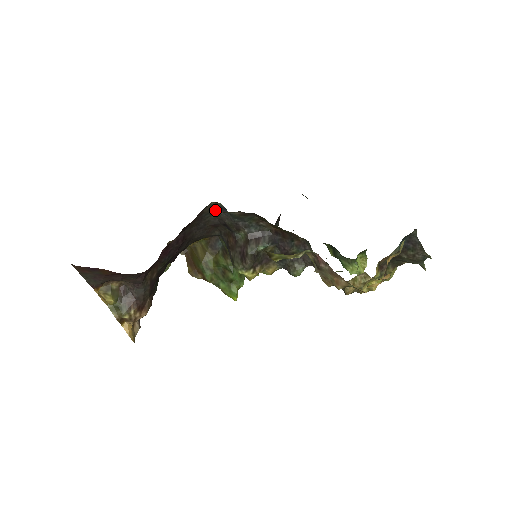
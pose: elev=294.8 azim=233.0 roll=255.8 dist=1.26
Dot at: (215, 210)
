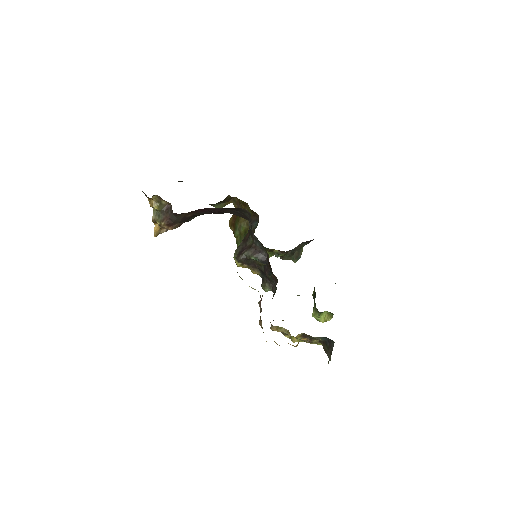
Dot at: (248, 213)
